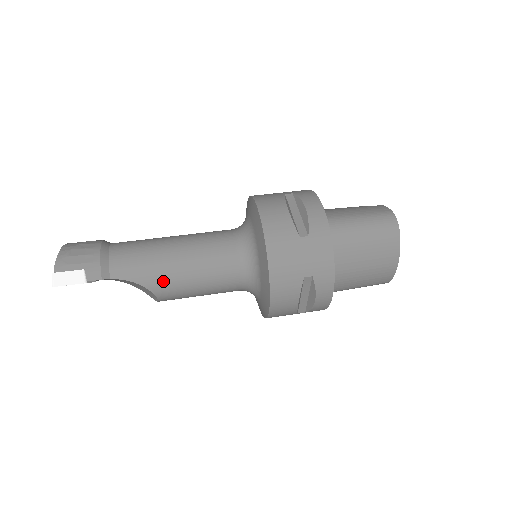
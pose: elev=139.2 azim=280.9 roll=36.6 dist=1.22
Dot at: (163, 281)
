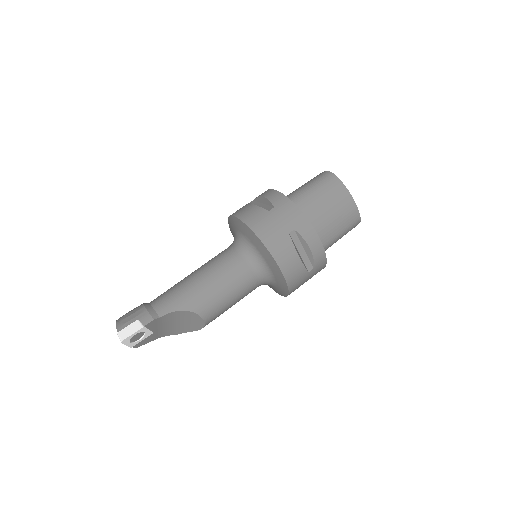
Dot at: (197, 299)
